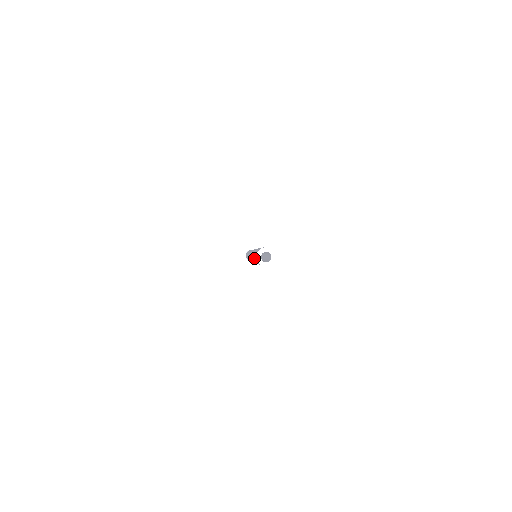
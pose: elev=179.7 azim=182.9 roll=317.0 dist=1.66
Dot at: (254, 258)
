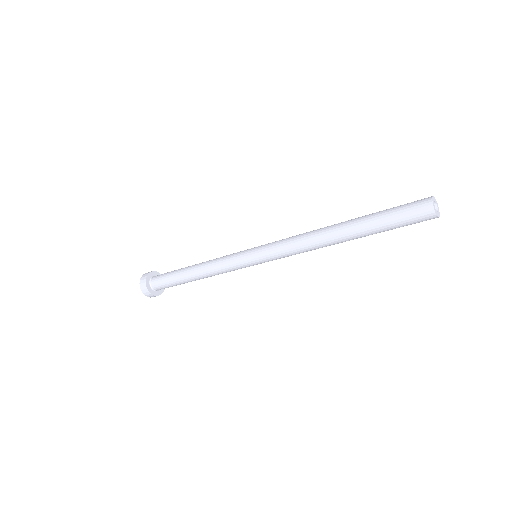
Dot at: (390, 226)
